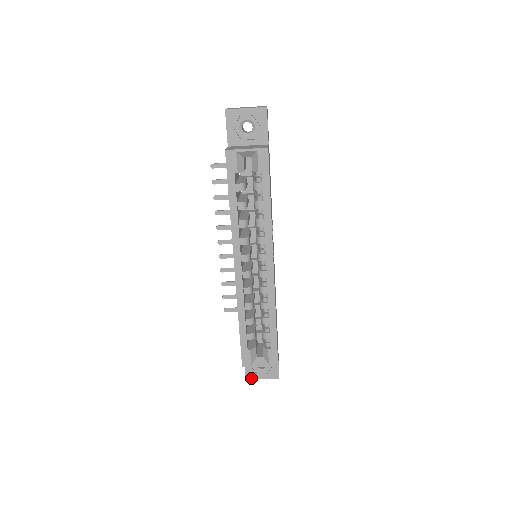
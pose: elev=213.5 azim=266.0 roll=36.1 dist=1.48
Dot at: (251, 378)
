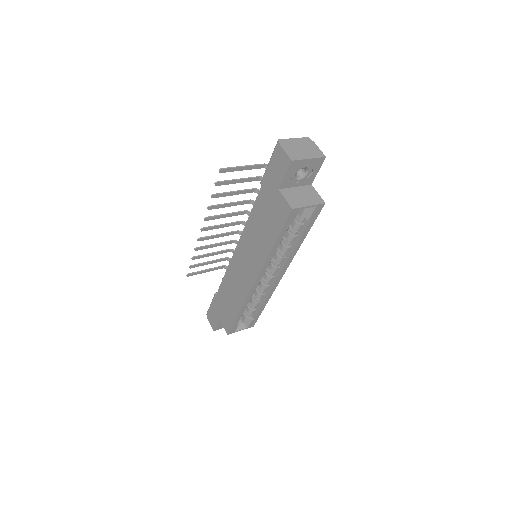
Dot at: (218, 329)
